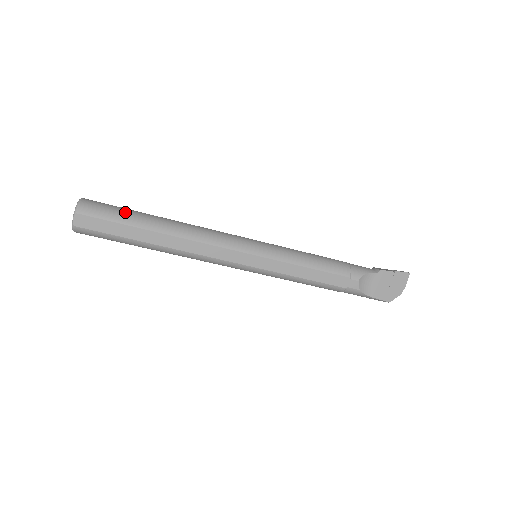
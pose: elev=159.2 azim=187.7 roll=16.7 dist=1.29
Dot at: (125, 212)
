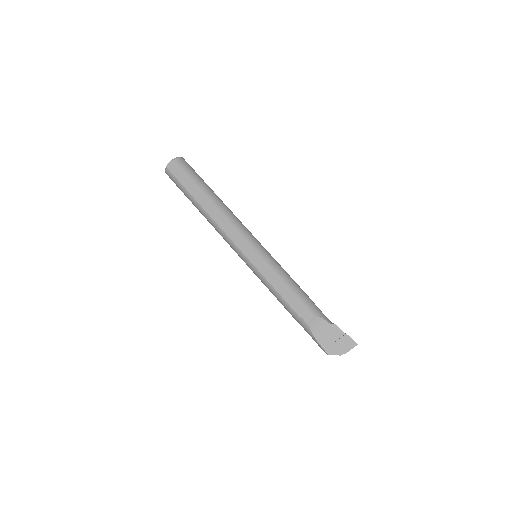
Dot at: (198, 177)
